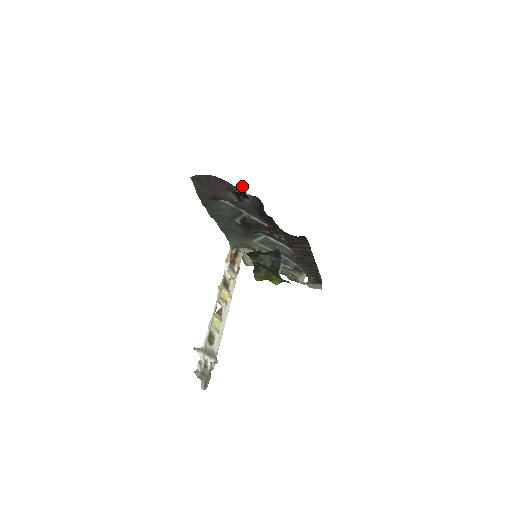
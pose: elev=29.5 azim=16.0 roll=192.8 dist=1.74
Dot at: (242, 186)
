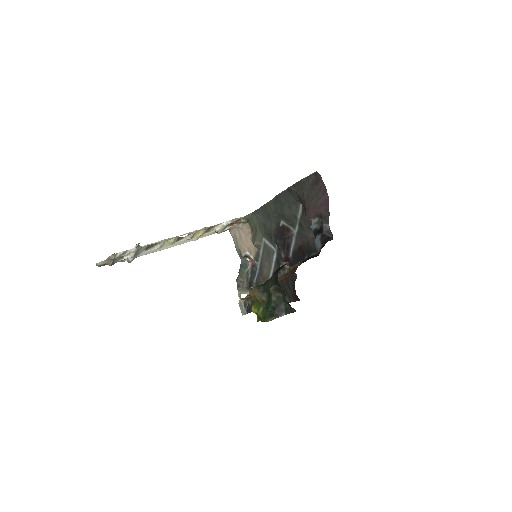
Dot at: (332, 234)
